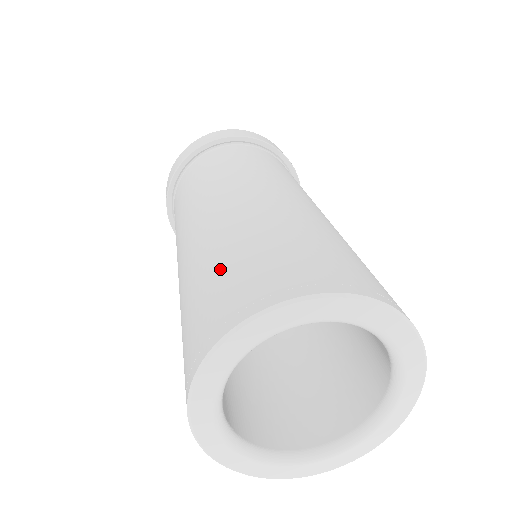
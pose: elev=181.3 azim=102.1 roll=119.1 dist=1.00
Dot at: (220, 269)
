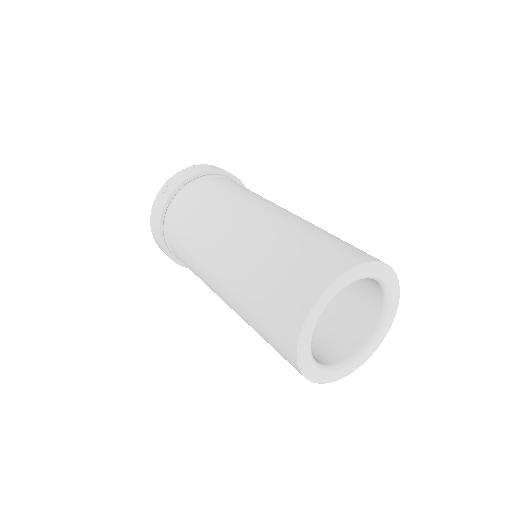
Dot at: (324, 239)
